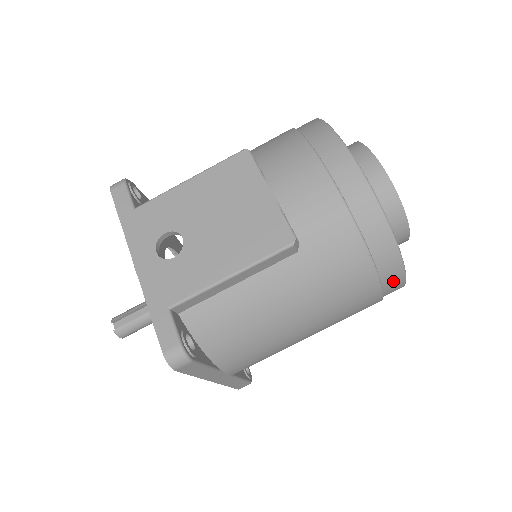
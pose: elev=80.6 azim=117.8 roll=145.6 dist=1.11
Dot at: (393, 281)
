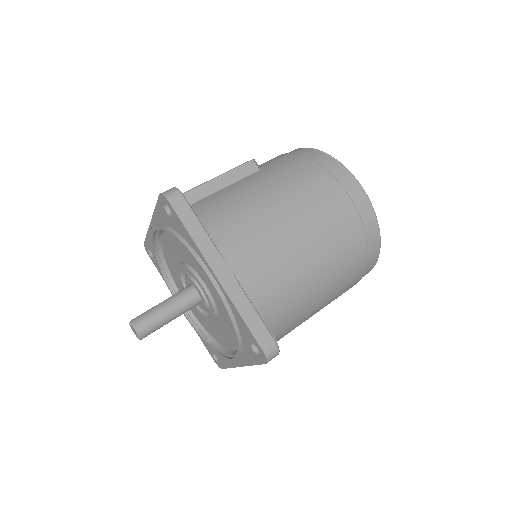
Dot at: (346, 180)
